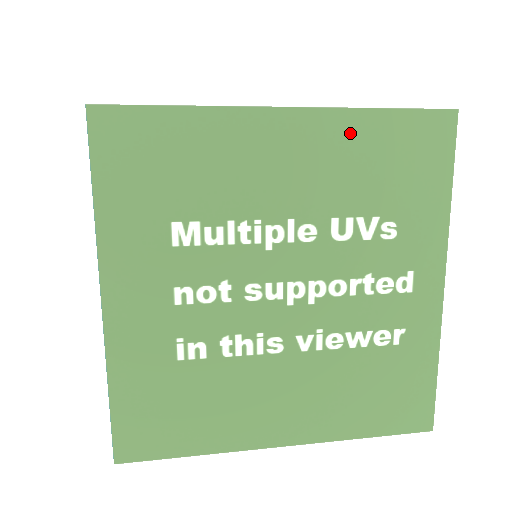
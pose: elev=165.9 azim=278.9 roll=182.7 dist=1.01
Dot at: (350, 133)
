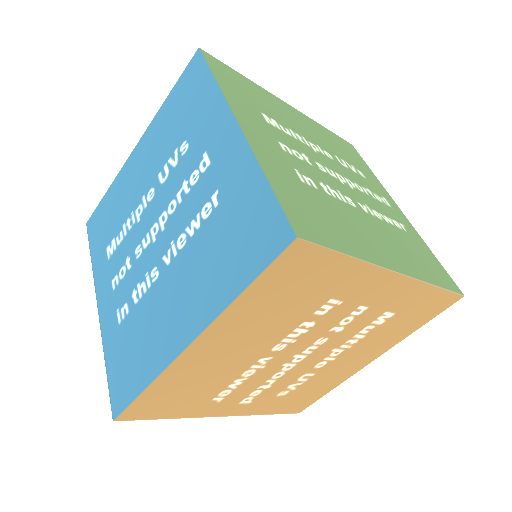
Dot at: (320, 128)
